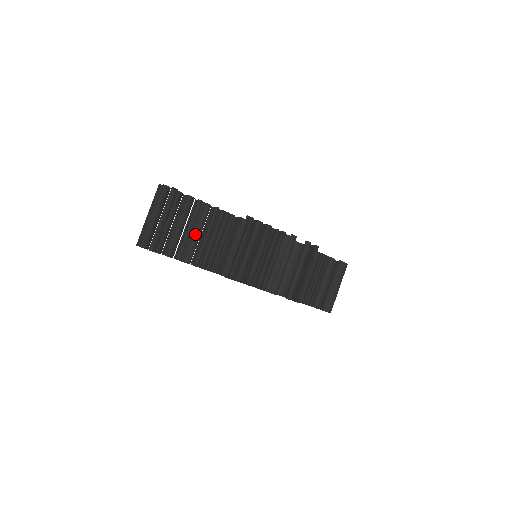
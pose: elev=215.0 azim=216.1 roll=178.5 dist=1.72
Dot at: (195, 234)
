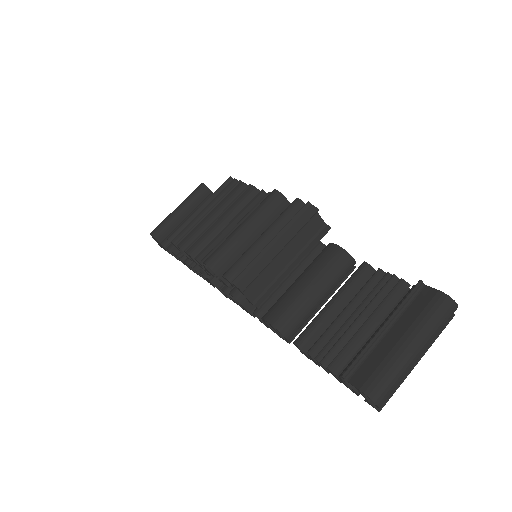
Dot at: occluded
